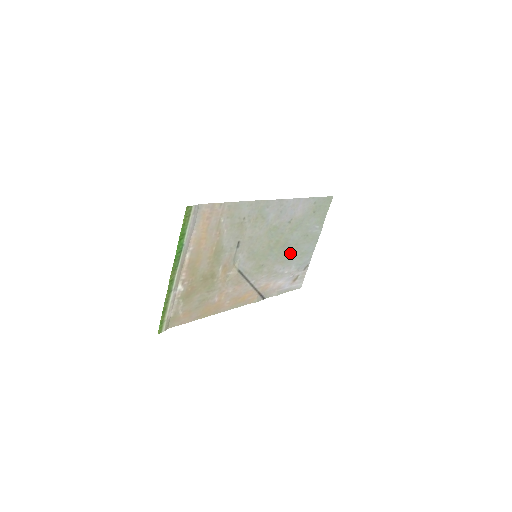
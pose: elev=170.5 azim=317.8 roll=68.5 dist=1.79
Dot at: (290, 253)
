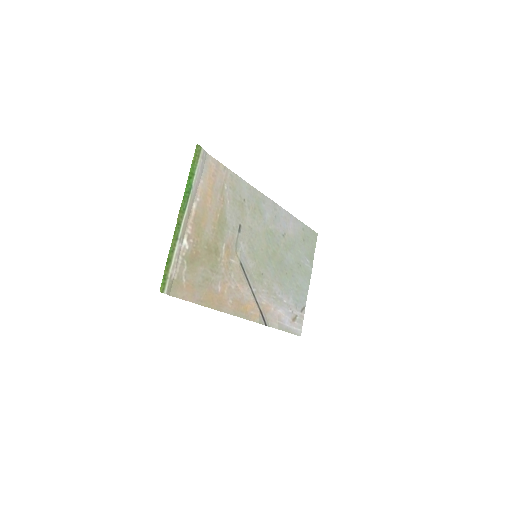
Dot at: (286, 278)
